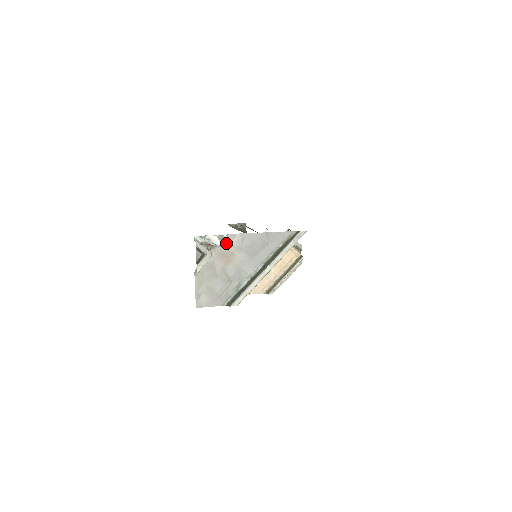
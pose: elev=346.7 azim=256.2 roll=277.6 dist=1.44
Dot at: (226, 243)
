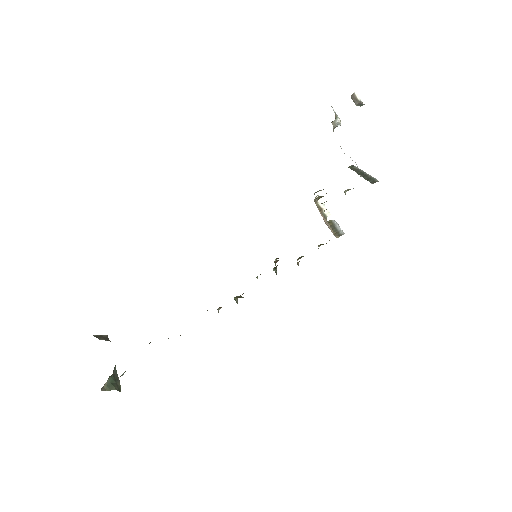
Dot at: occluded
